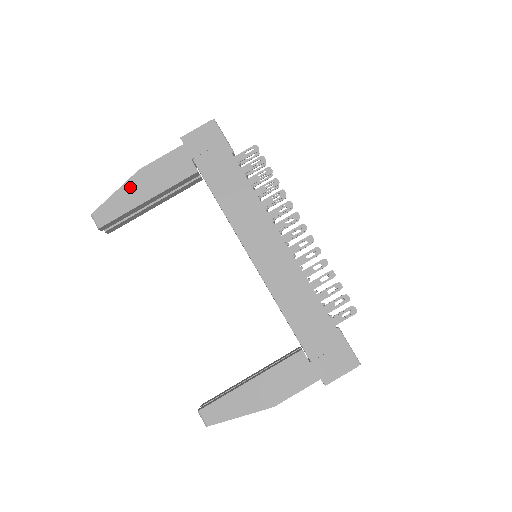
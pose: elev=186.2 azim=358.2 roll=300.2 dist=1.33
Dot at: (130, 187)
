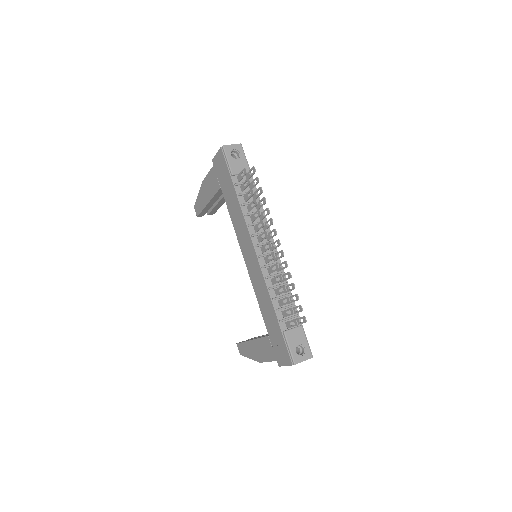
Dot at: (201, 193)
